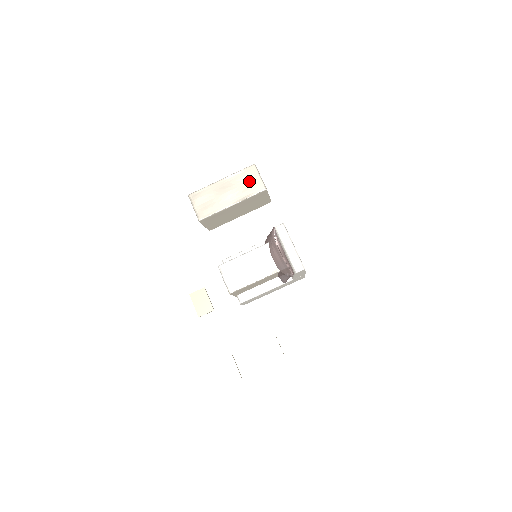
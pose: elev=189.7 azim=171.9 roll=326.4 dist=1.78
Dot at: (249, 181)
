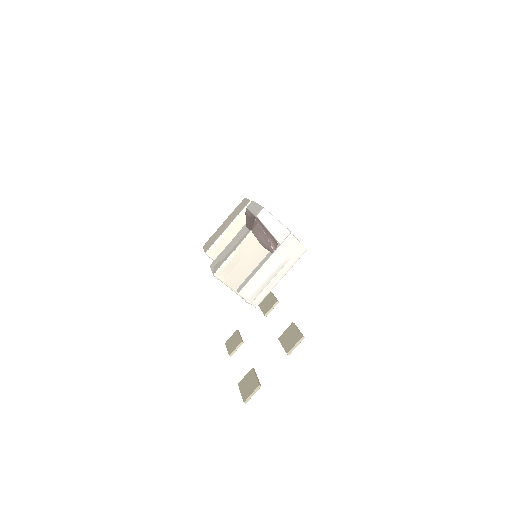
Dot at: (240, 207)
